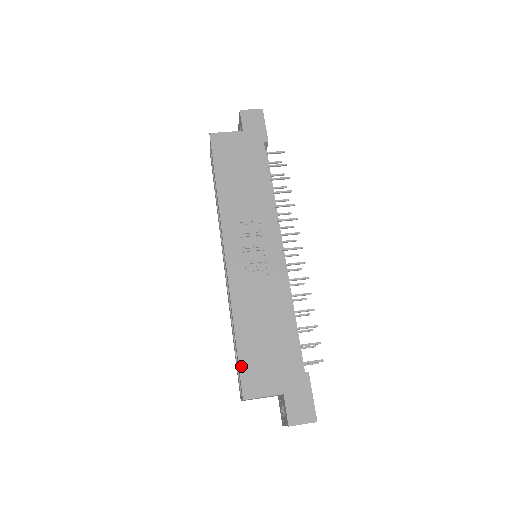
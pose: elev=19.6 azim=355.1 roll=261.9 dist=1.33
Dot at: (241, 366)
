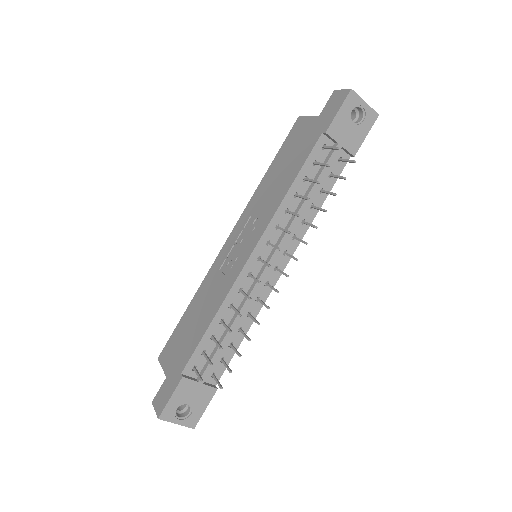
Dot at: (173, 334)
